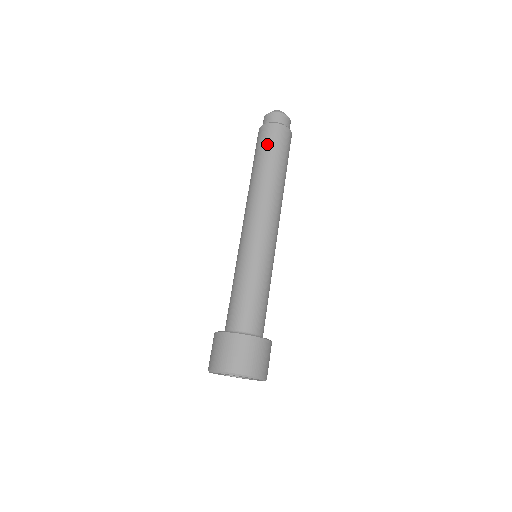
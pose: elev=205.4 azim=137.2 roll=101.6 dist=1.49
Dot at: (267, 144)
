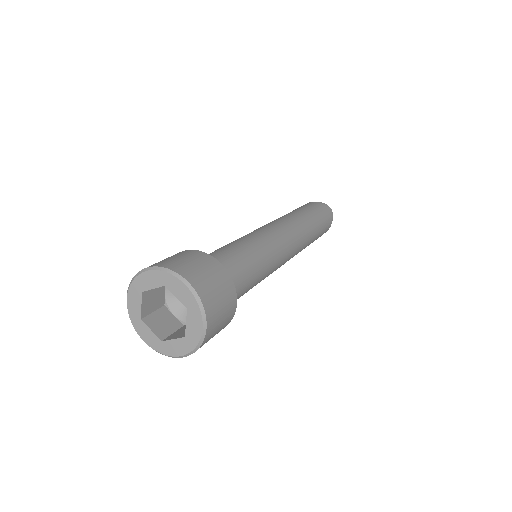
Dot at: (308, 206)
